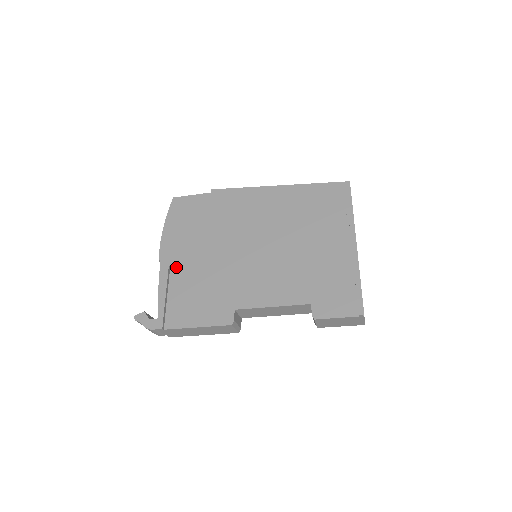
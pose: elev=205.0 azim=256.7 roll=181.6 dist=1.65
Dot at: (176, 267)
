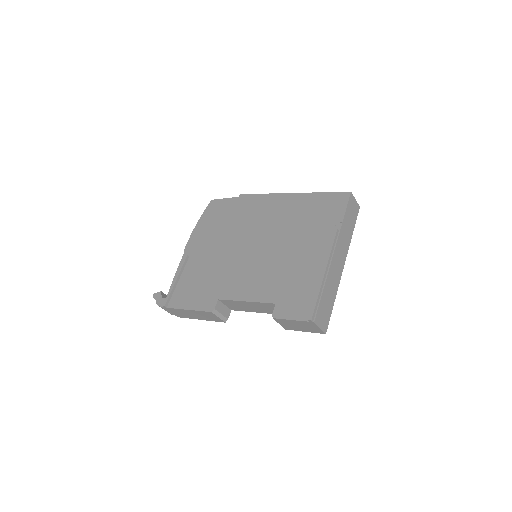
Dot at: (193, 258)
